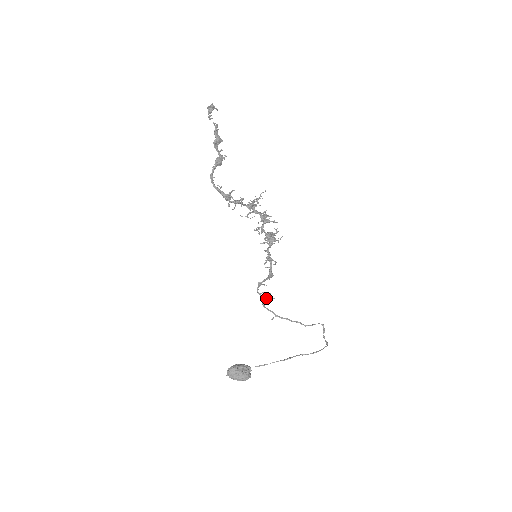
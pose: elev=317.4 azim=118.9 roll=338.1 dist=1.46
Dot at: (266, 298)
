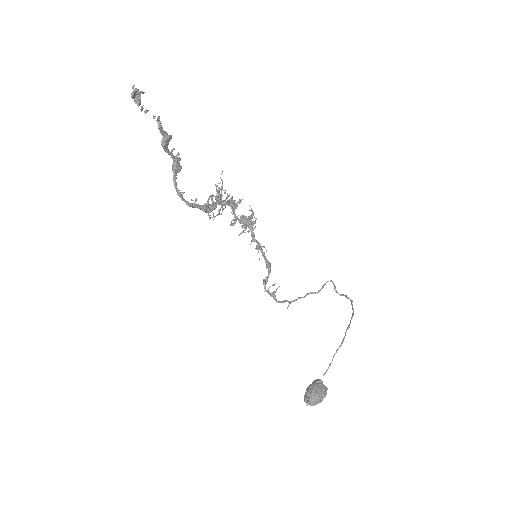
Dot at: (274, 291)
